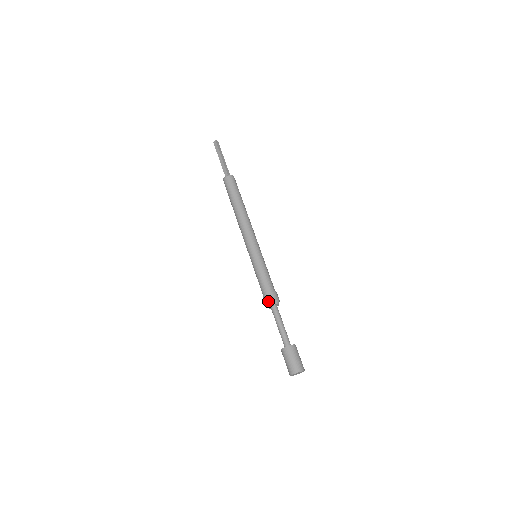
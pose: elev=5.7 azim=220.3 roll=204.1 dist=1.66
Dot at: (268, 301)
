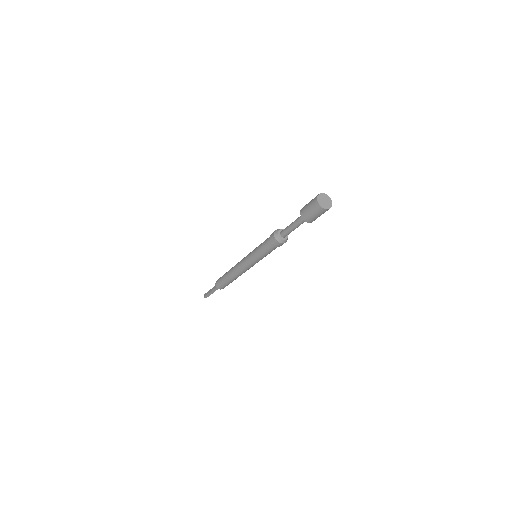
Dot at: (273, 233)
